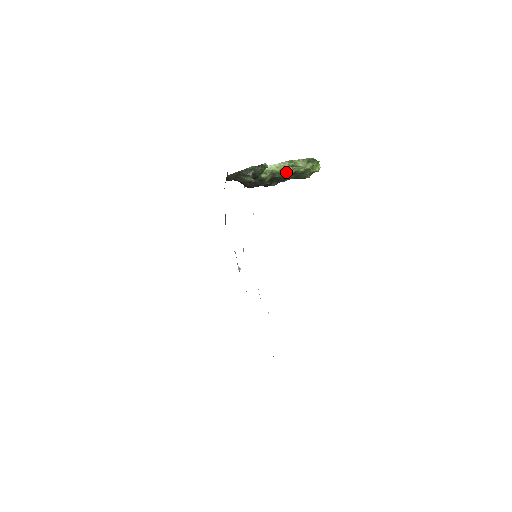
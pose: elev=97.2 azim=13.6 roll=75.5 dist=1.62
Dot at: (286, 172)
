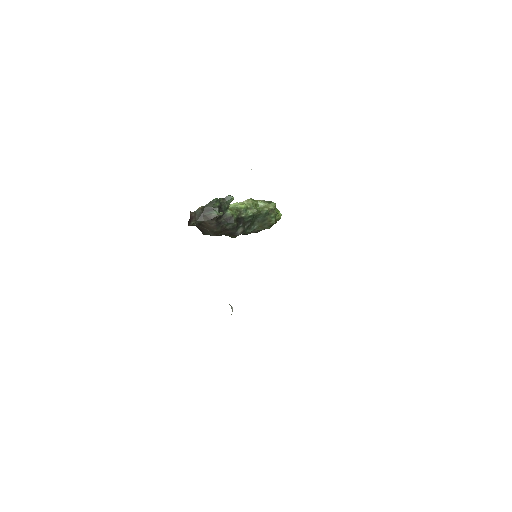
Dot at: (251, 210)
